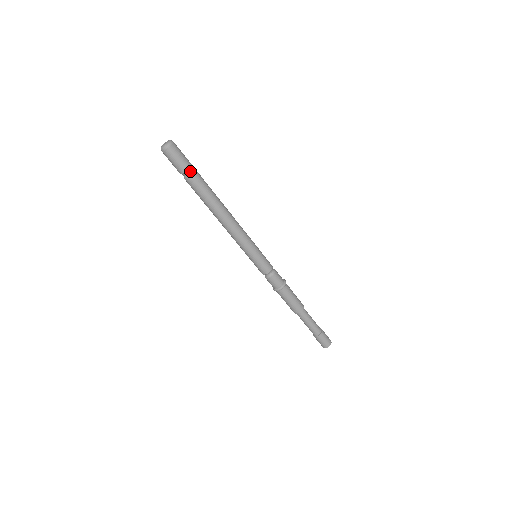
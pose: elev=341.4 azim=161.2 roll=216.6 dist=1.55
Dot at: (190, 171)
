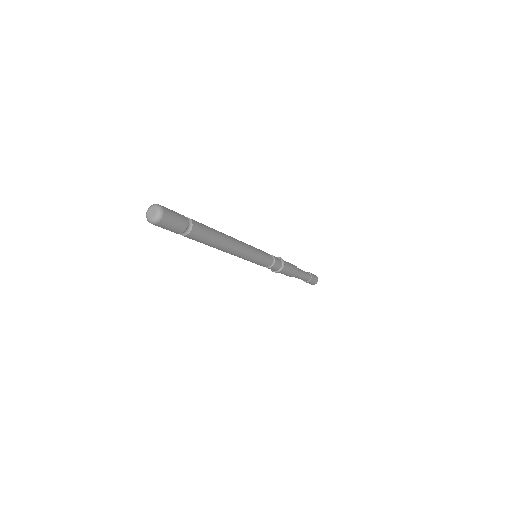
Dot at: (188, 224)
